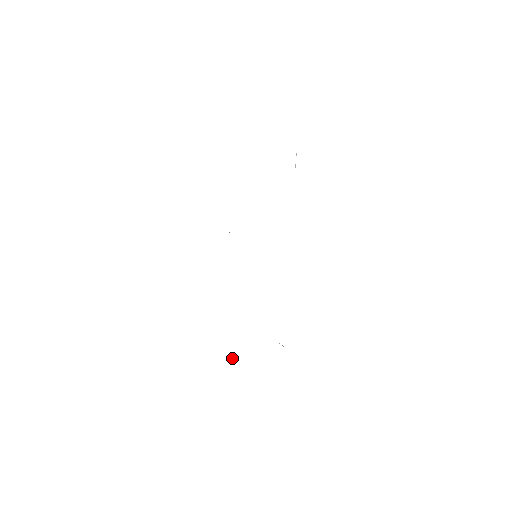
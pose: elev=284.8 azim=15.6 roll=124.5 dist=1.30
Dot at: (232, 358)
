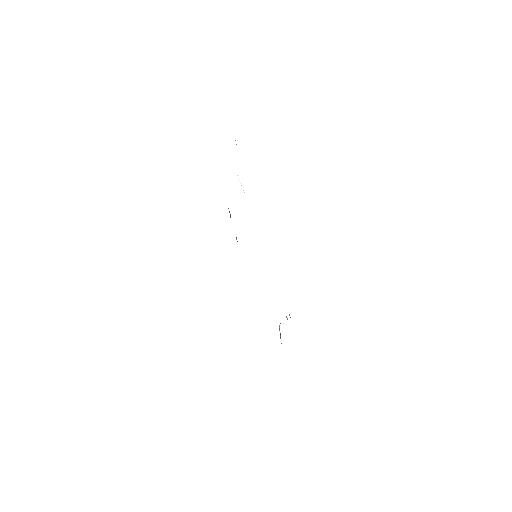
Dot at: (279, 327)
